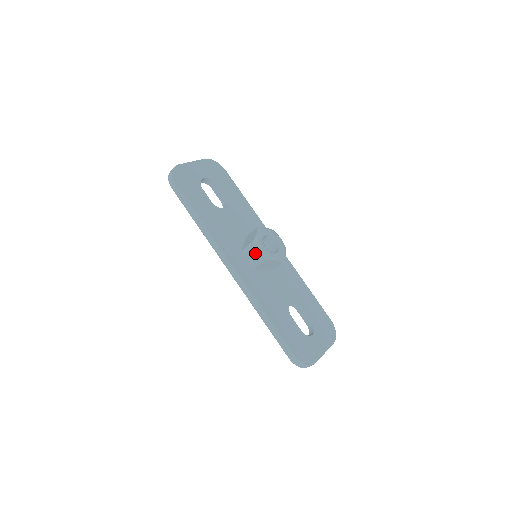
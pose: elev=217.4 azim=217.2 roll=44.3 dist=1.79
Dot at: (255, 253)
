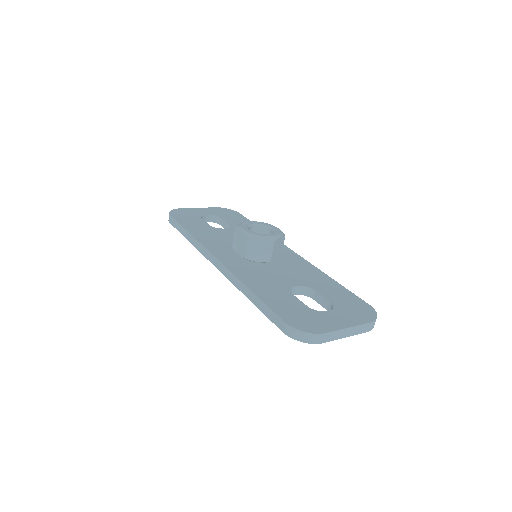
Dot at: (240, 239)
